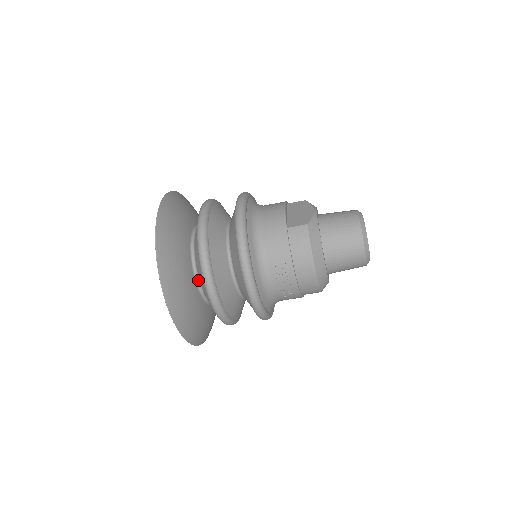
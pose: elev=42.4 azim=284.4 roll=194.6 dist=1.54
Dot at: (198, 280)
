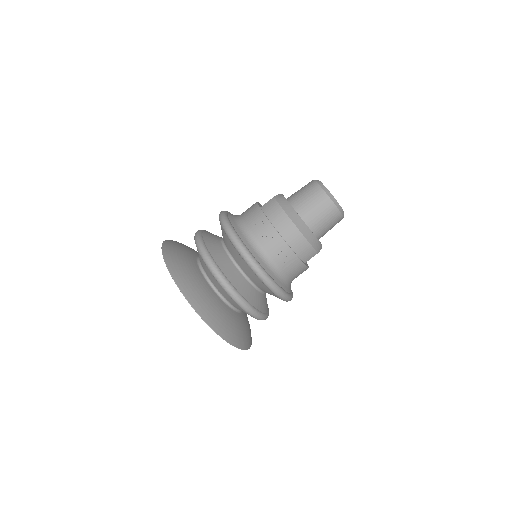
Dot at: (210, 282)
